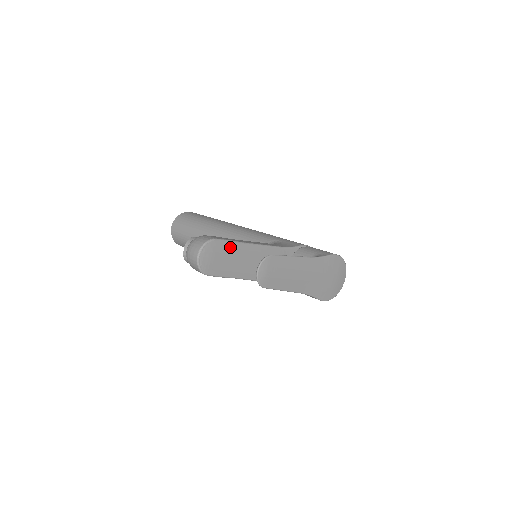
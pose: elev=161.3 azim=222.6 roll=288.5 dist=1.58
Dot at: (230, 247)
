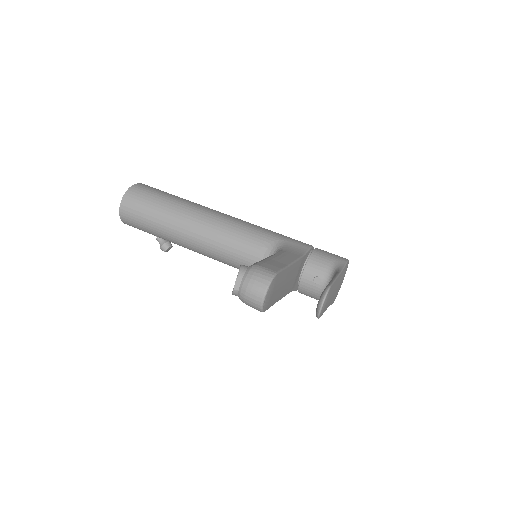
Dot at: (282, 276)
